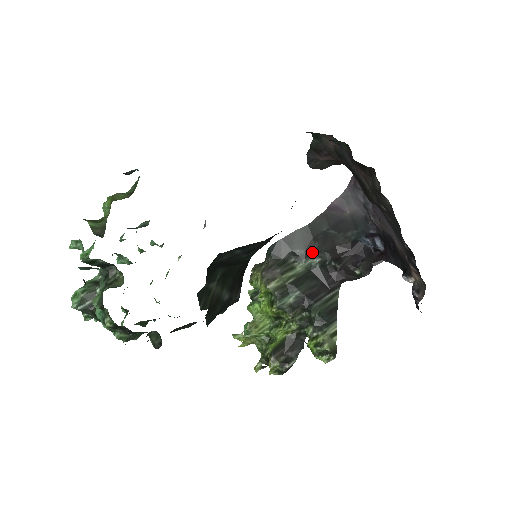
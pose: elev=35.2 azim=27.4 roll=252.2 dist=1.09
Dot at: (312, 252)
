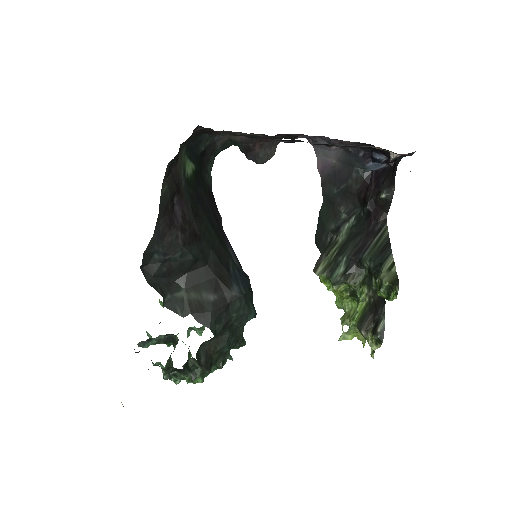
Dot at: (344, 217)
